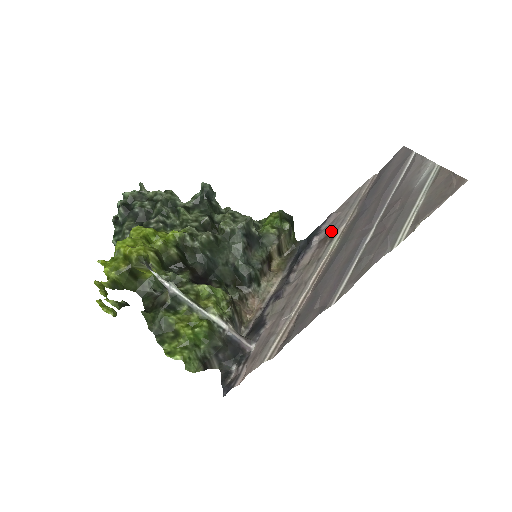
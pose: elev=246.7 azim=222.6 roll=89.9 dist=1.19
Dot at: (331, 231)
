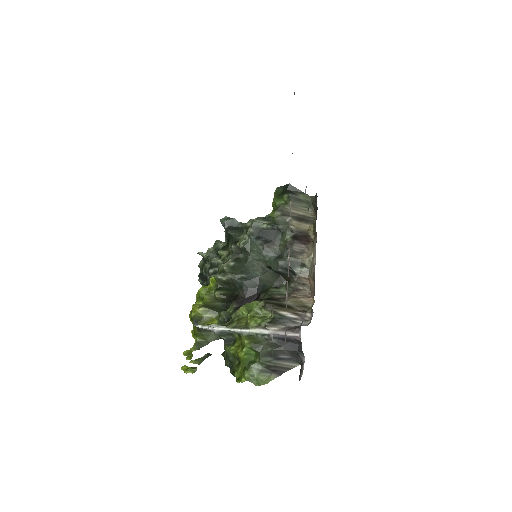
Dot at: occluded
